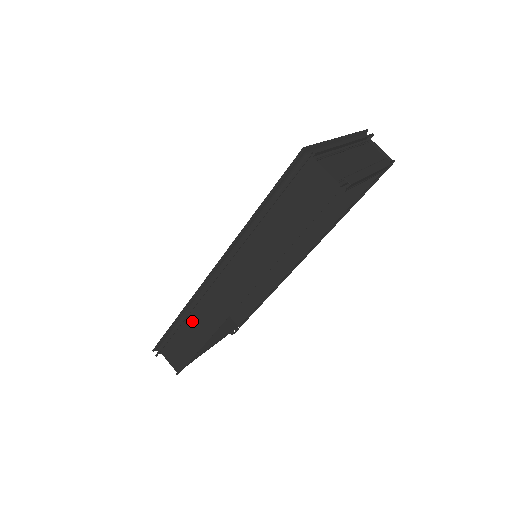
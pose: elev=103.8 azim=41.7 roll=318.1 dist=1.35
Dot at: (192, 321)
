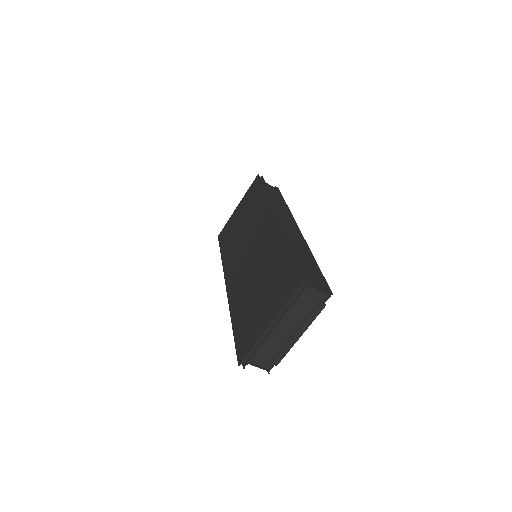
Dot at: occluded
